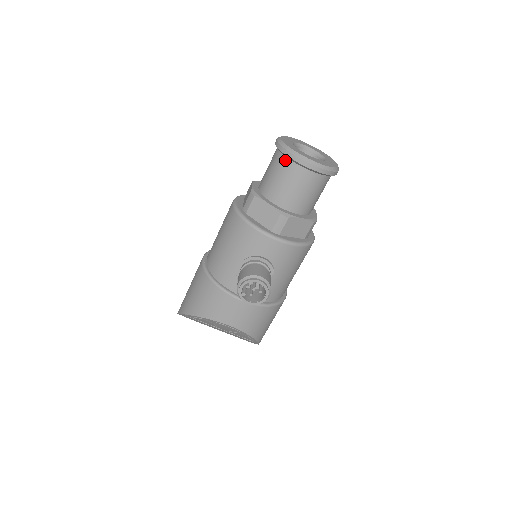
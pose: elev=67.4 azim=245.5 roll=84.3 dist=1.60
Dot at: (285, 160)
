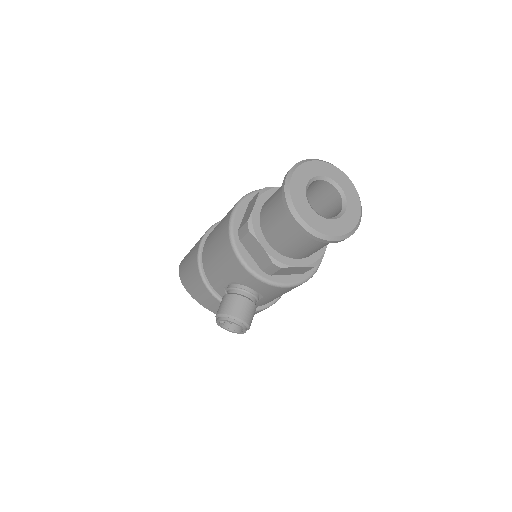
Dot at: (287, 214)
